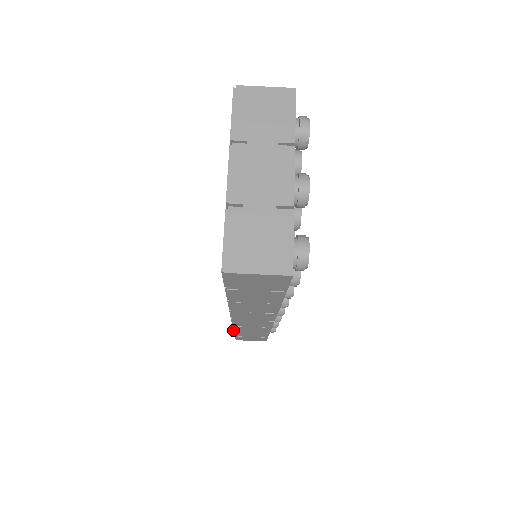
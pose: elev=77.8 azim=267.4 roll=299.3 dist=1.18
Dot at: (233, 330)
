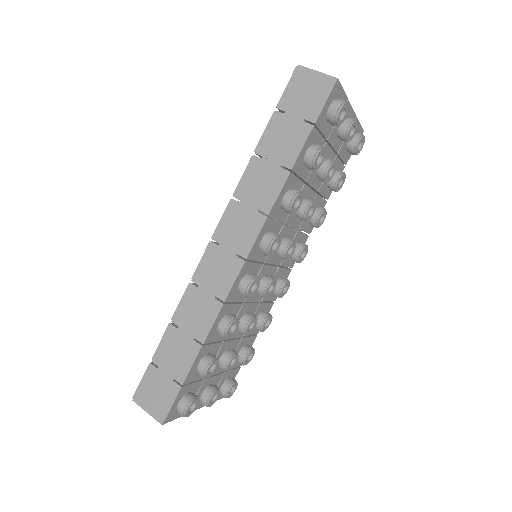
Dot at: (169, 323)
